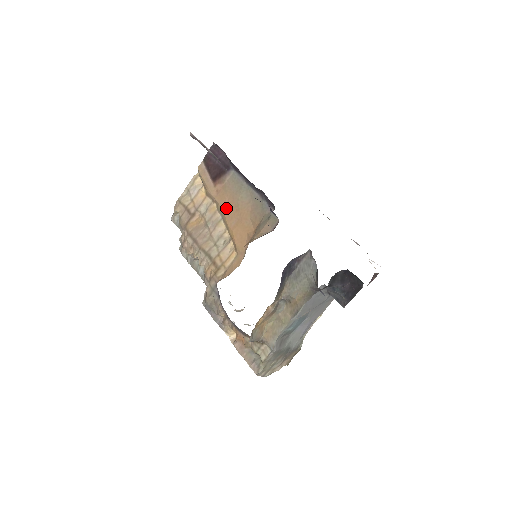
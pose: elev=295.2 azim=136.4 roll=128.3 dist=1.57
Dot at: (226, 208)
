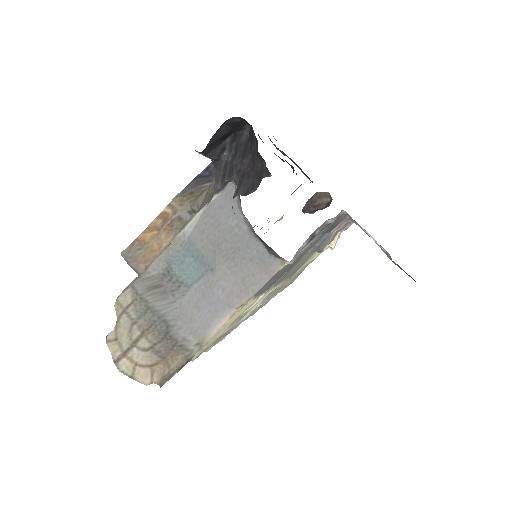
Dot at: occluded
